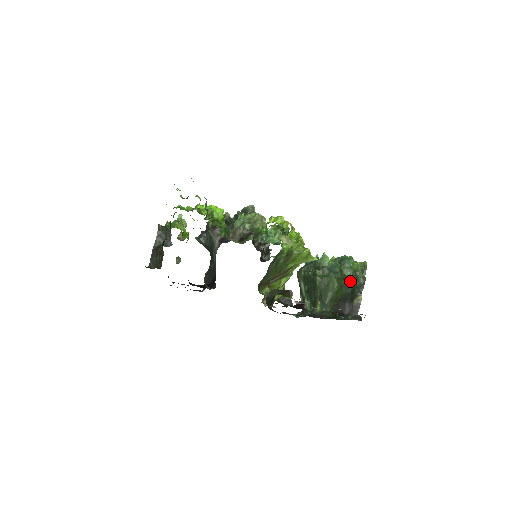
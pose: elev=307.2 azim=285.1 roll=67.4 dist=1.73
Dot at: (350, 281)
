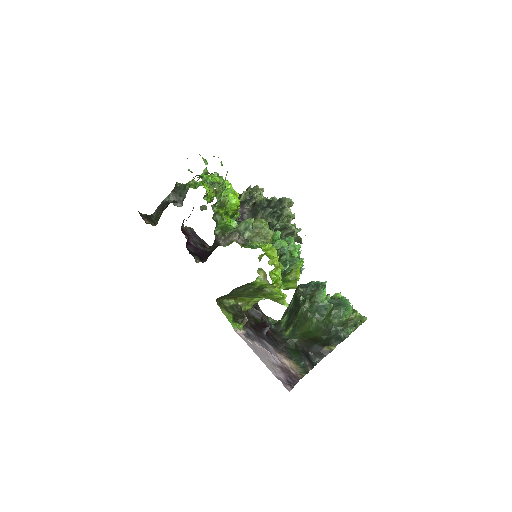
Dot at: (331, 329)
